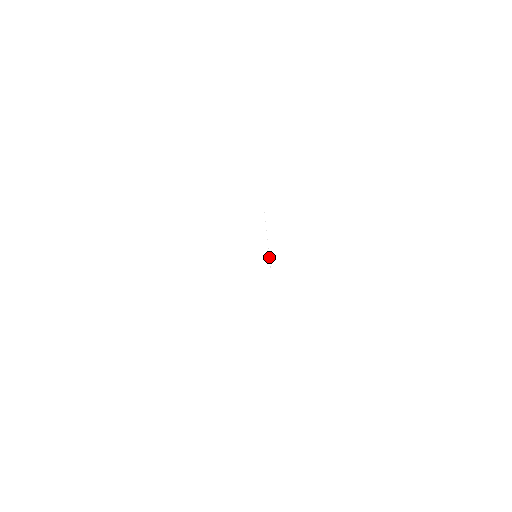
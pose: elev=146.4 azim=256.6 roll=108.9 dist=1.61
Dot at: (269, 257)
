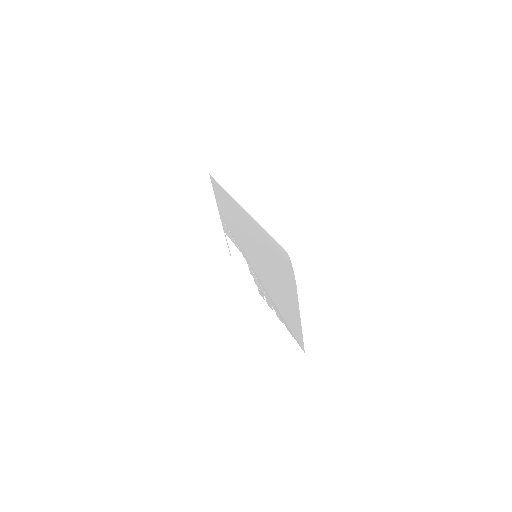
Dot at: (218, 184)
